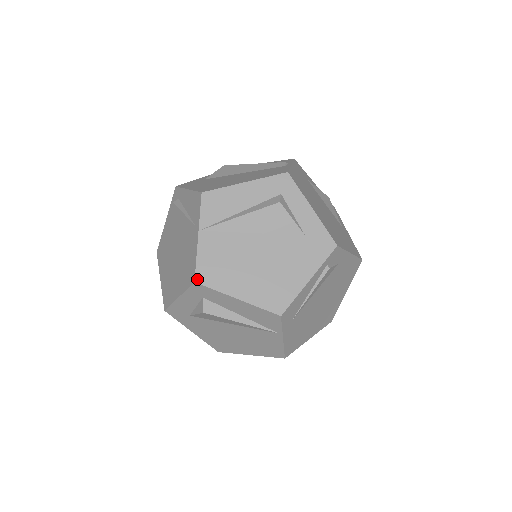
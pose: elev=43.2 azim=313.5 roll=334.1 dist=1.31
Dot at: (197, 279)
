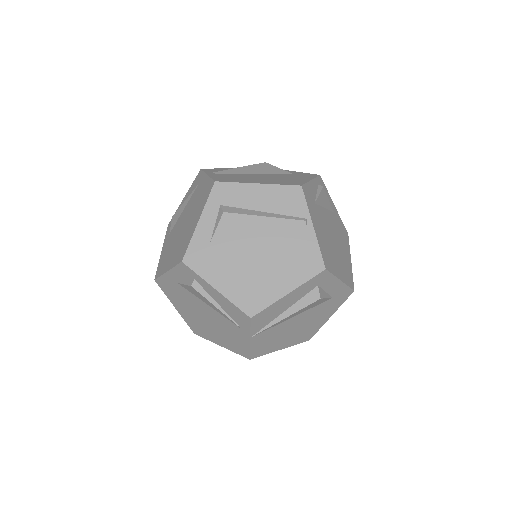
Dot at: (252, 358)
